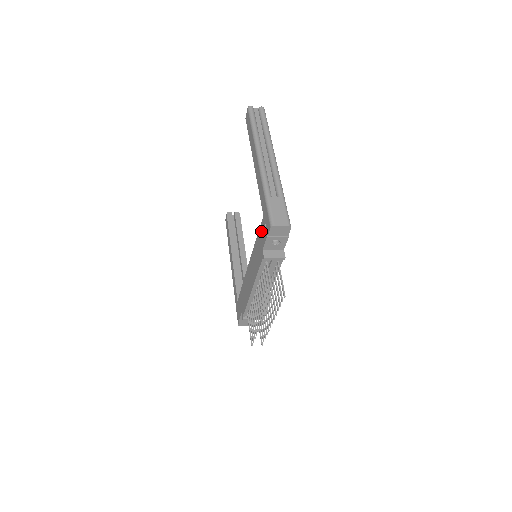
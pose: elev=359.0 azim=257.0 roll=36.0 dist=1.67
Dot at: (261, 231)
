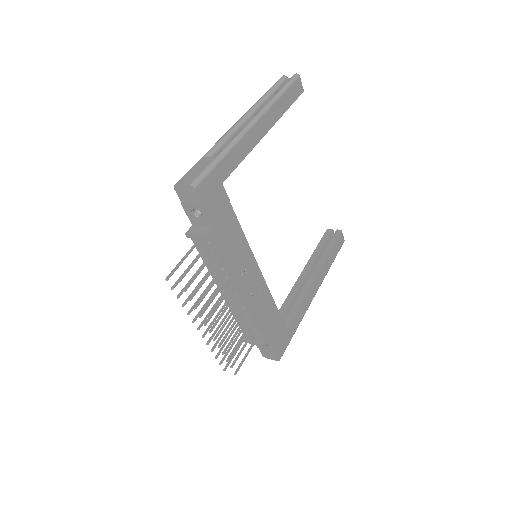
Dot at: occluded
